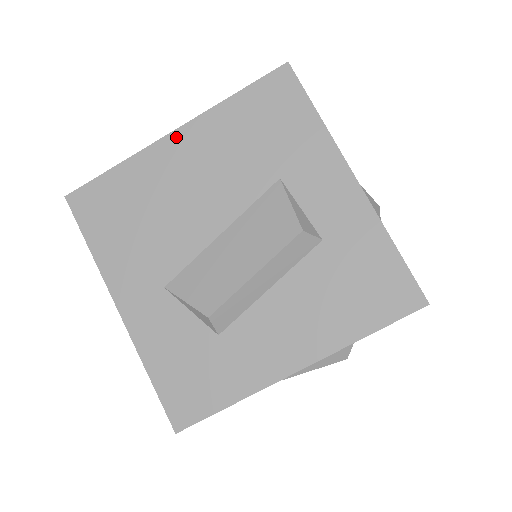
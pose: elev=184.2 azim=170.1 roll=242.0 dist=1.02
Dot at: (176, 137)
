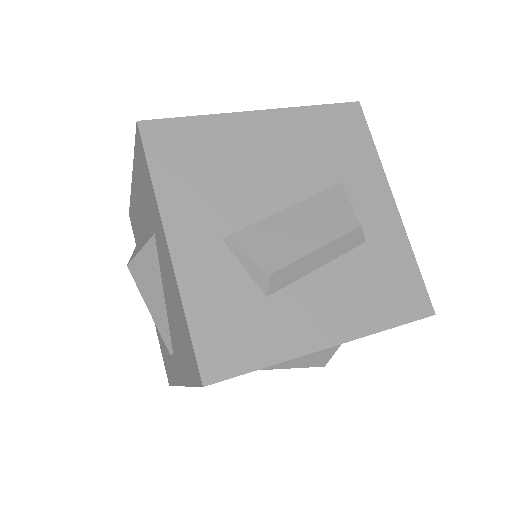
Dot at: (261, 116)
